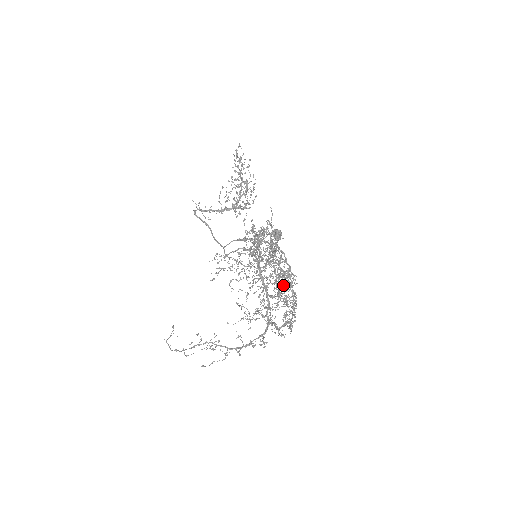
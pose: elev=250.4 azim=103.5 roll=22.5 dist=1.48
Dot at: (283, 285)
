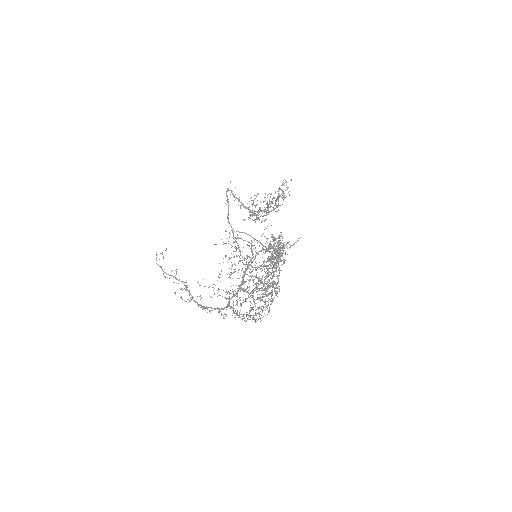
Dot at: (264, 289)
